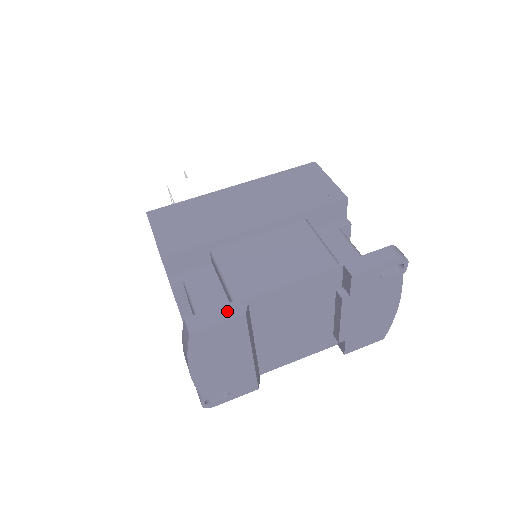
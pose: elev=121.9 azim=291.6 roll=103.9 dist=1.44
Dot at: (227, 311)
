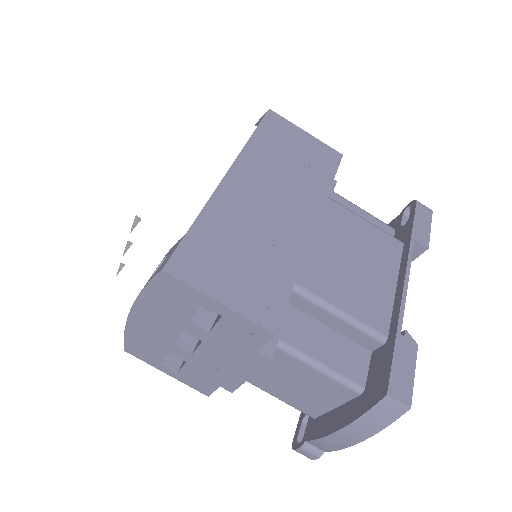
Dot at: (405, 353)
